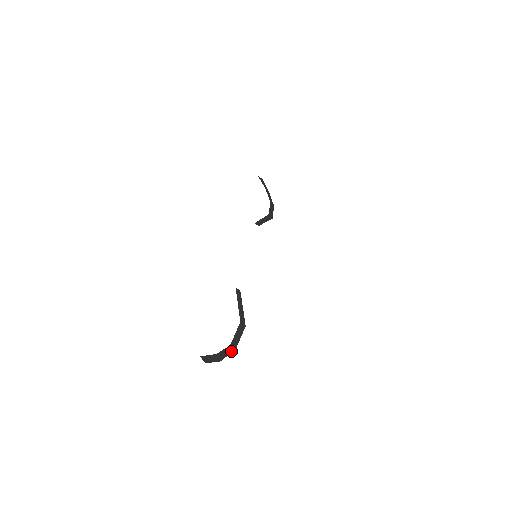
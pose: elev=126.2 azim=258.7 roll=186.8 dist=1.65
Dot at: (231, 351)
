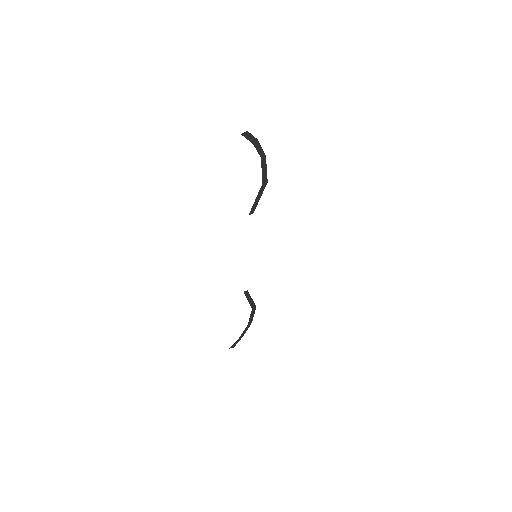
Dot at: (249, 326)
